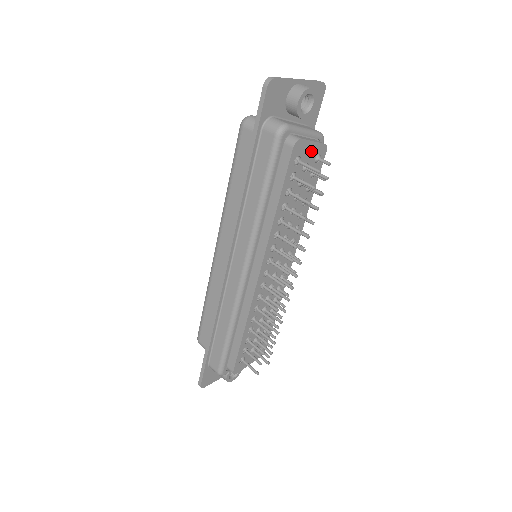
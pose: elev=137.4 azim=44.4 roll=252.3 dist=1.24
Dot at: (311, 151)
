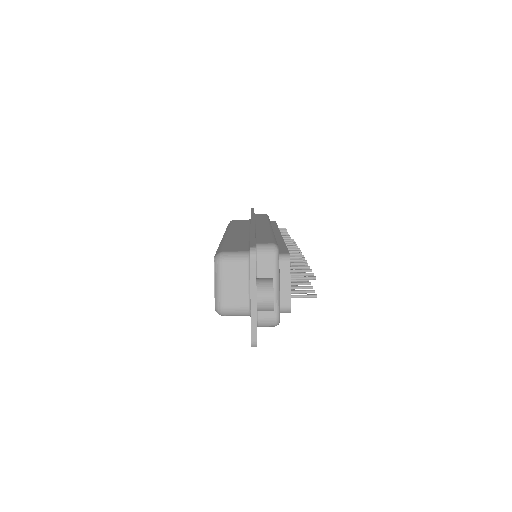
Dot at: occluded
